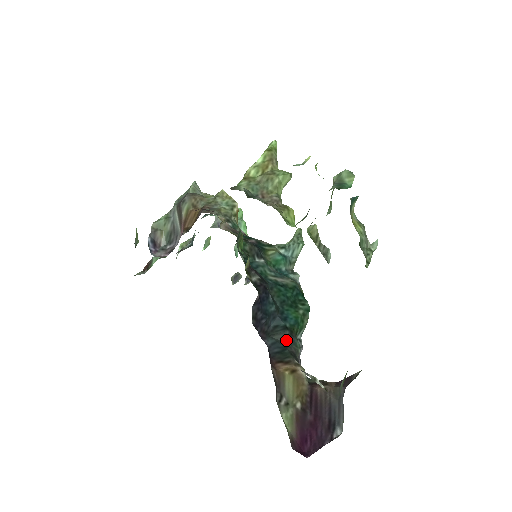
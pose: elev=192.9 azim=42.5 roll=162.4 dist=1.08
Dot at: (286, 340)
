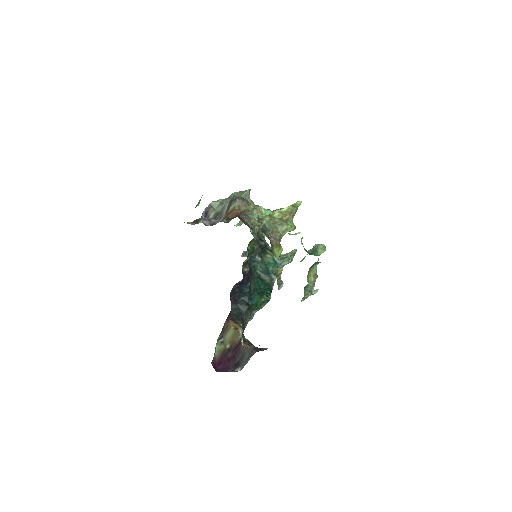
Dot at: (244, 311)
